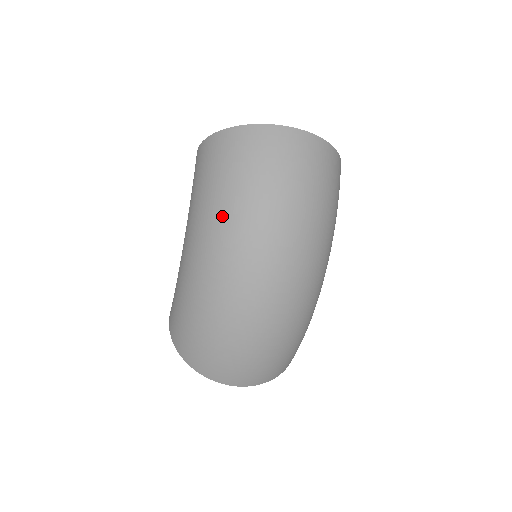
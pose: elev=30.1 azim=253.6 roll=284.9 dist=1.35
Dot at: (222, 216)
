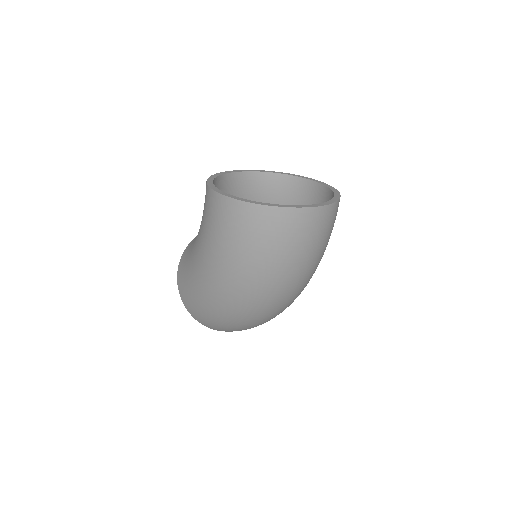
Dot at: (244, 273)
